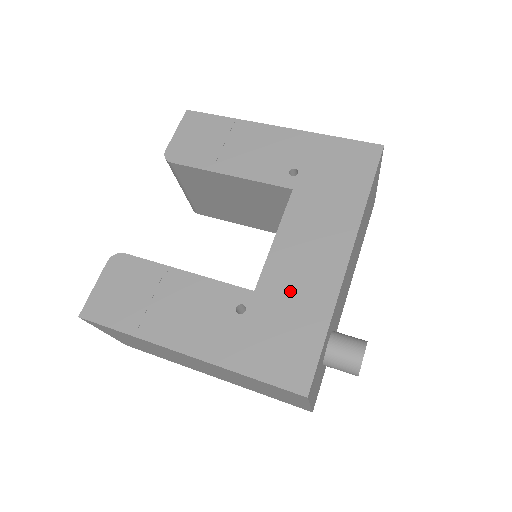
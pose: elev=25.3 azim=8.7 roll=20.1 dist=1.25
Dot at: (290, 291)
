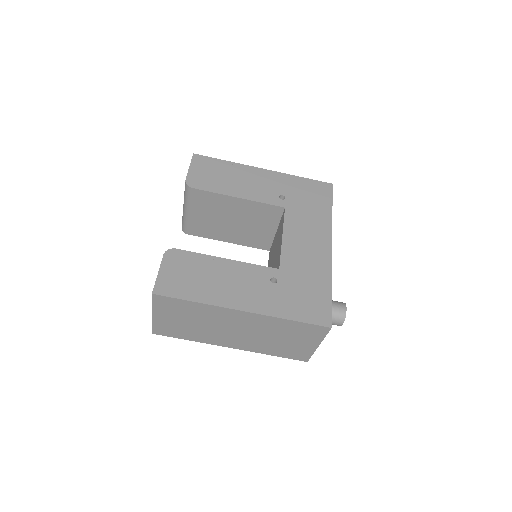
Dot at: (302, 268)
